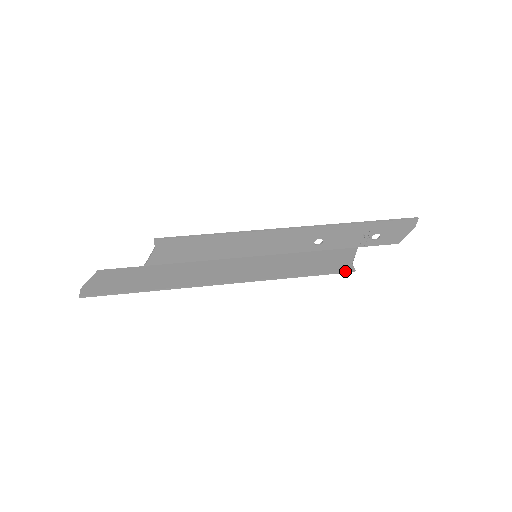
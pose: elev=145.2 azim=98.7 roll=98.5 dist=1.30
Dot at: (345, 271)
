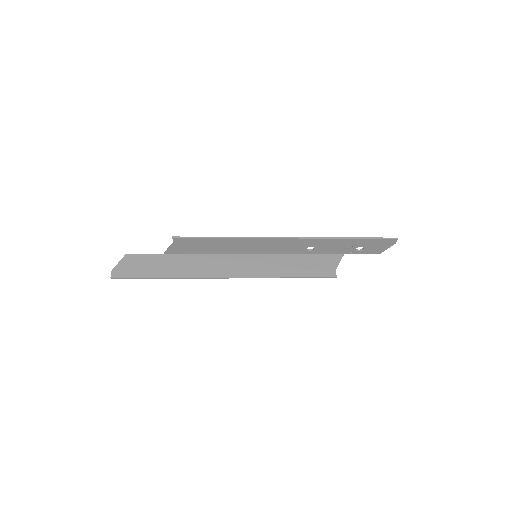
Dot at: (328, 277)
